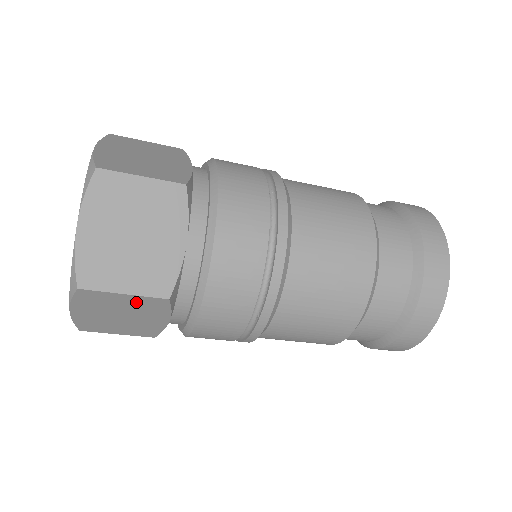
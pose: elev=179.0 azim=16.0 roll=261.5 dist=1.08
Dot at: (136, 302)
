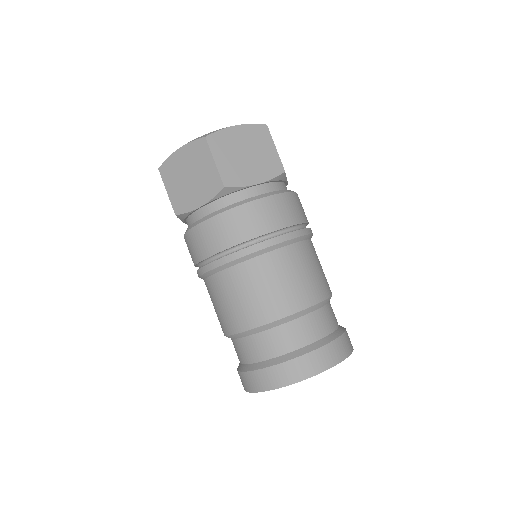
Dot at: occluded
